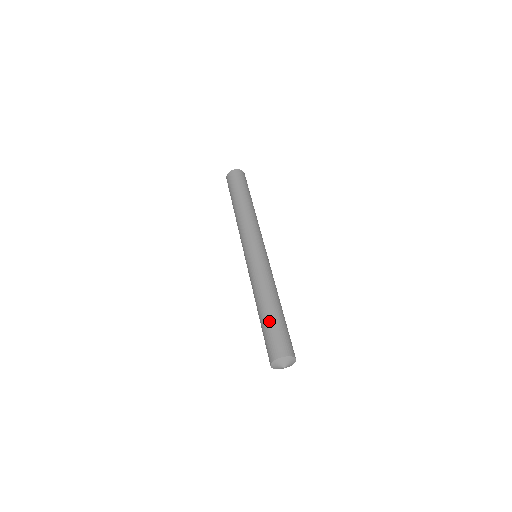
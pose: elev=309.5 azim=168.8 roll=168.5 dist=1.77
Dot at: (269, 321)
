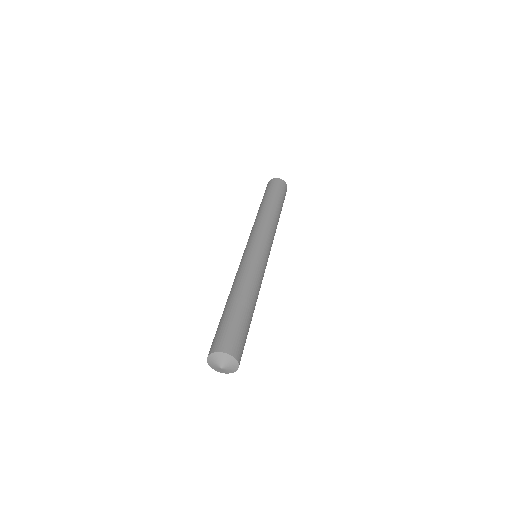
Dot at: (220, 320)
